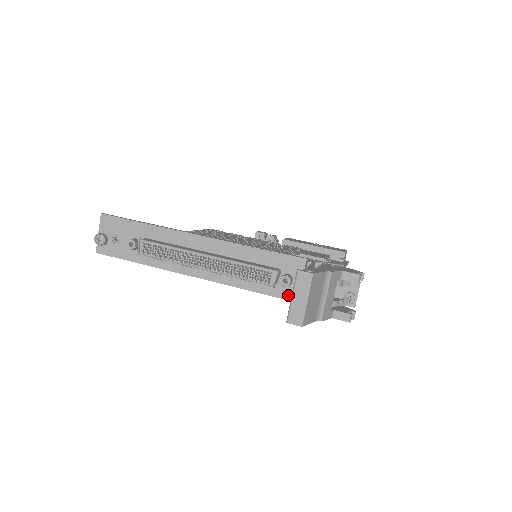
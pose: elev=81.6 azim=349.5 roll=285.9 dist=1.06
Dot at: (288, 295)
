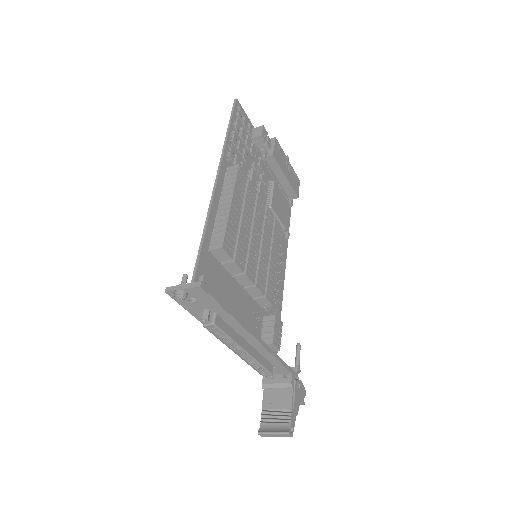
Dot at: occluded
